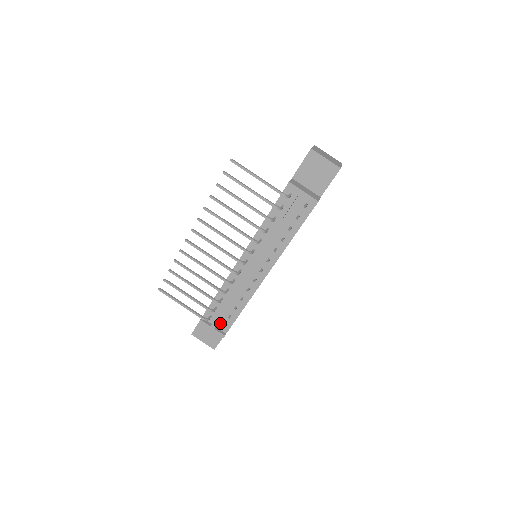
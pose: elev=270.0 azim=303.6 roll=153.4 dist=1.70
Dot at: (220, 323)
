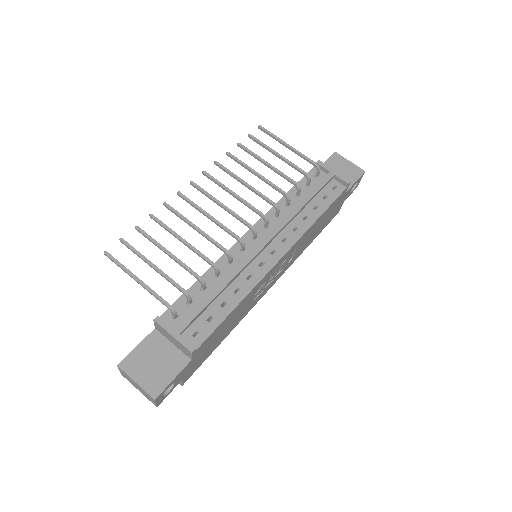
Dot at: (190, 330)
